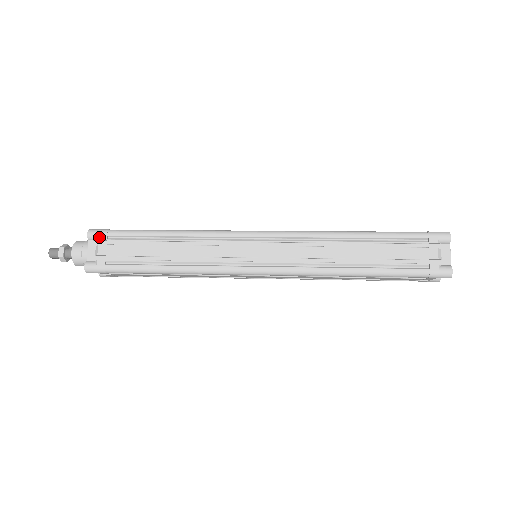
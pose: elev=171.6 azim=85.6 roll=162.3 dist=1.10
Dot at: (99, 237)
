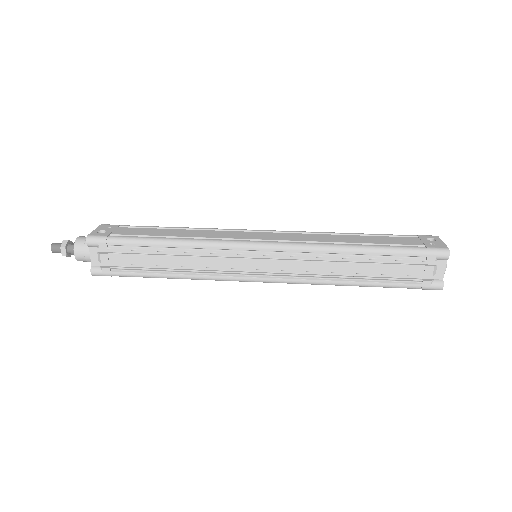
Dot at: (99, 246)
